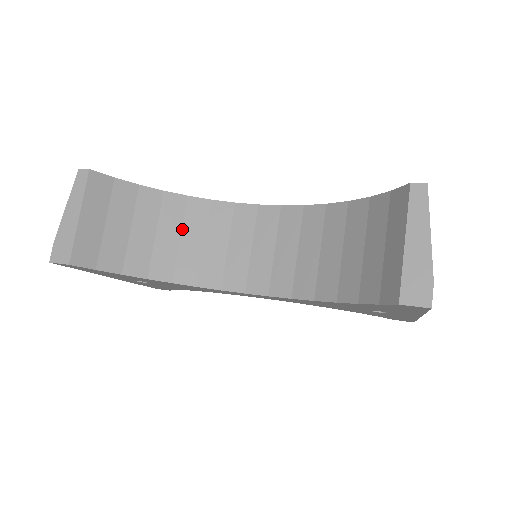
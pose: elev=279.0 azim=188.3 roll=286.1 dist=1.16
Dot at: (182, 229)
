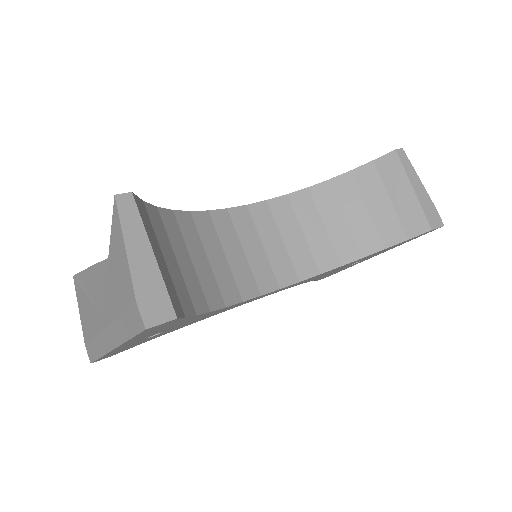
Dot at: (204, 248)
